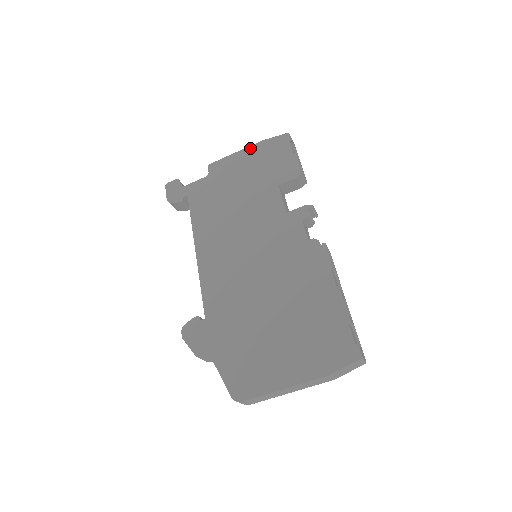
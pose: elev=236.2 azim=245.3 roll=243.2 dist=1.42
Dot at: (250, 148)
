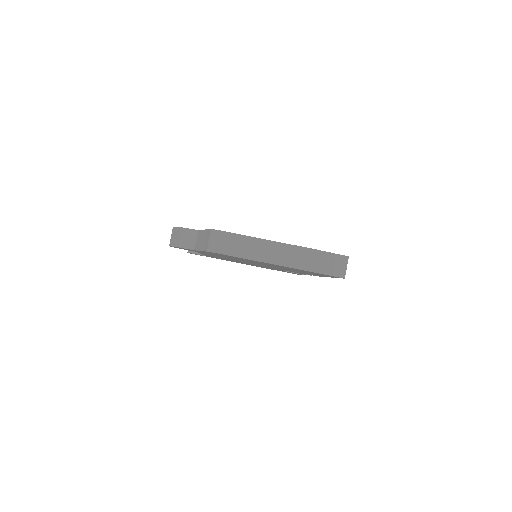
Dot at: occluded
